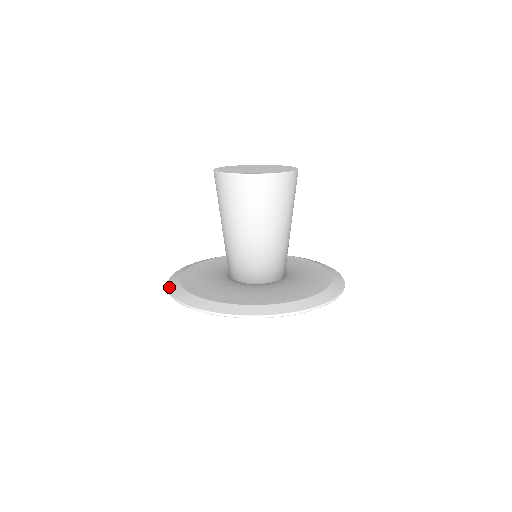
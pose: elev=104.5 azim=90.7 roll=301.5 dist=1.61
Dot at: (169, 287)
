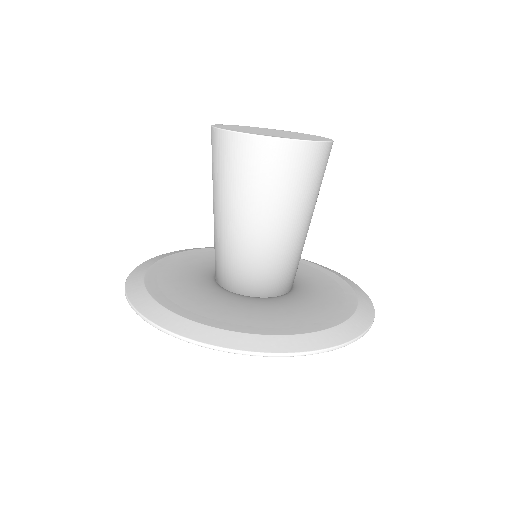
Dot at: (128, 288)
